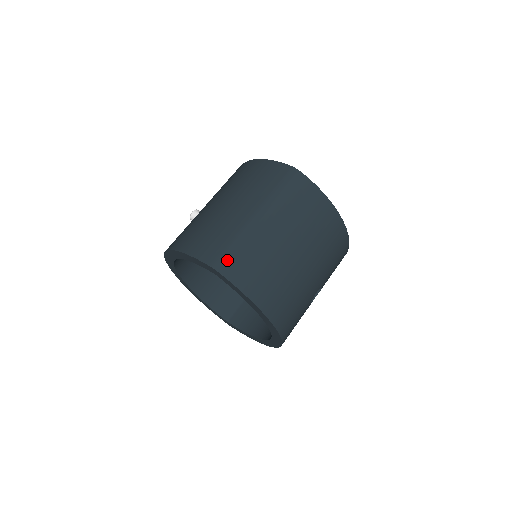
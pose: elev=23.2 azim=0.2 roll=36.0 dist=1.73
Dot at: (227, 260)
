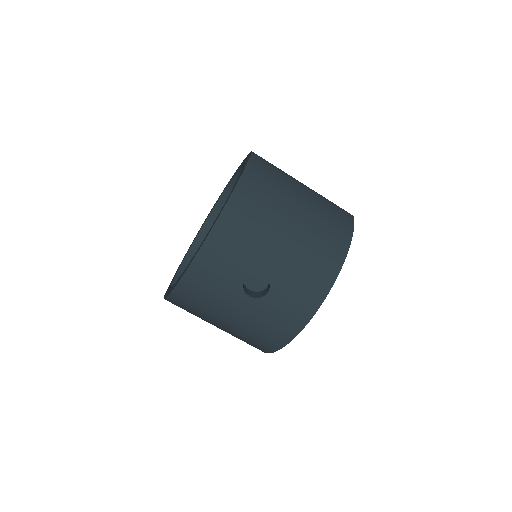
Dot at: (263, 160)
